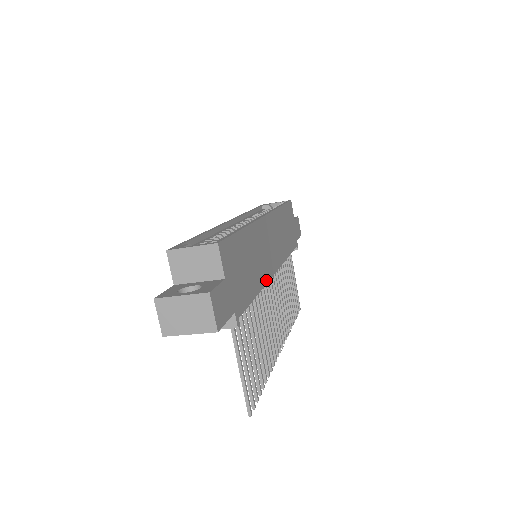
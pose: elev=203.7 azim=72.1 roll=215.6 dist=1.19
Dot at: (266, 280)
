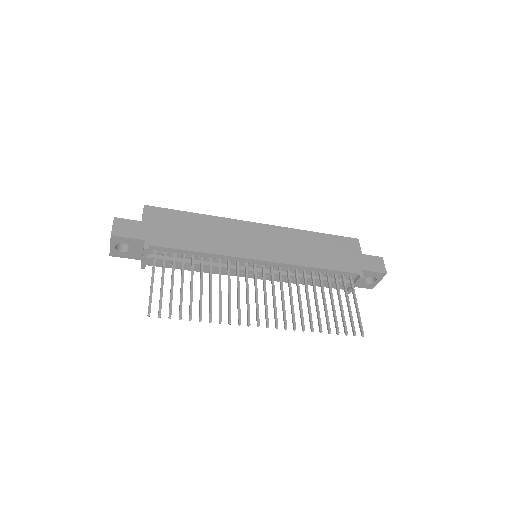
Dot at: (228, 254)
